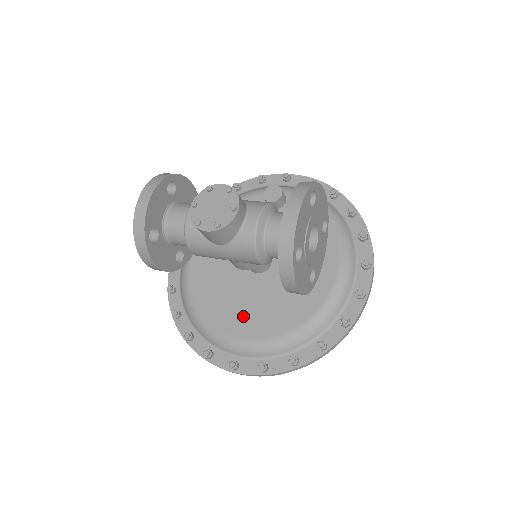
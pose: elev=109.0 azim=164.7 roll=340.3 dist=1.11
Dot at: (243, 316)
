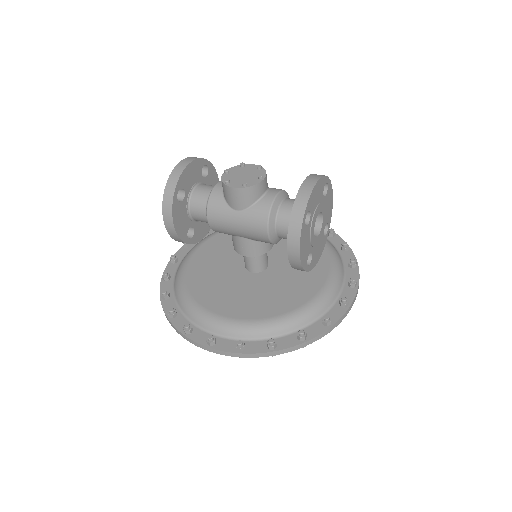
Dot at: (232, 301)
